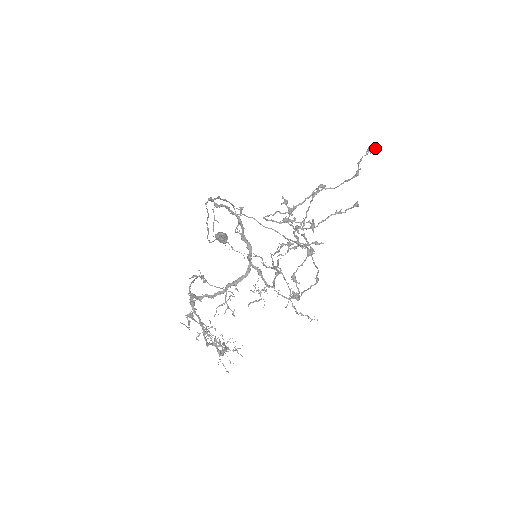
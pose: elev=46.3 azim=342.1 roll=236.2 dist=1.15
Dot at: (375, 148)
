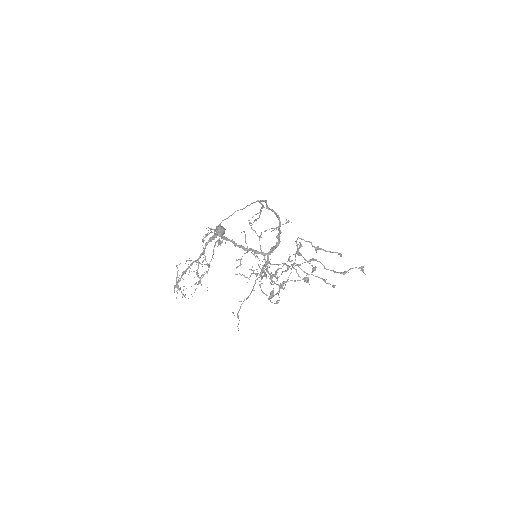
Dot at: (363, 271)
